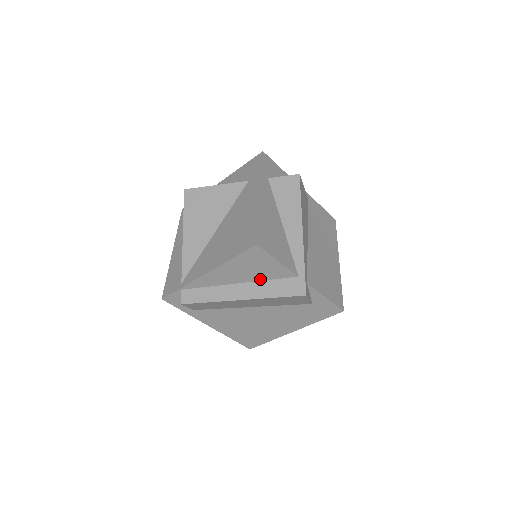
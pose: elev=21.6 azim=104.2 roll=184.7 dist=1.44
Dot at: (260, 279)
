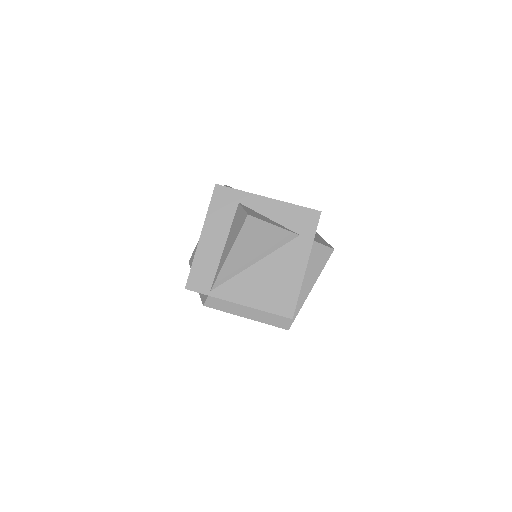
Dot at: occluded
